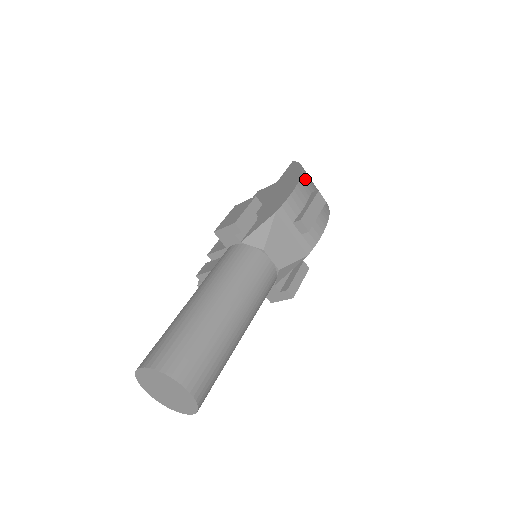
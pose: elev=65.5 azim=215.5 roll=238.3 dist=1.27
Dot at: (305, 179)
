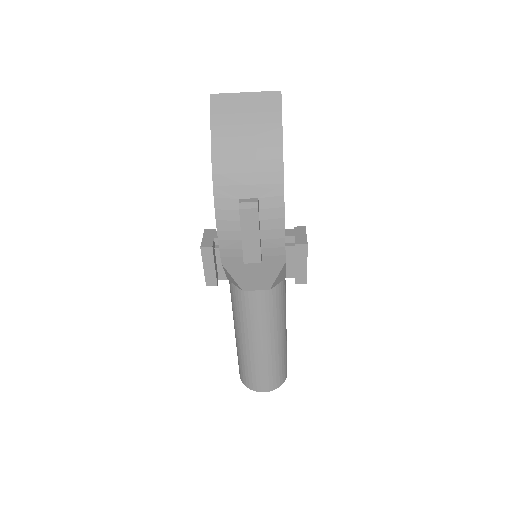
Dot at: (222, 188)
